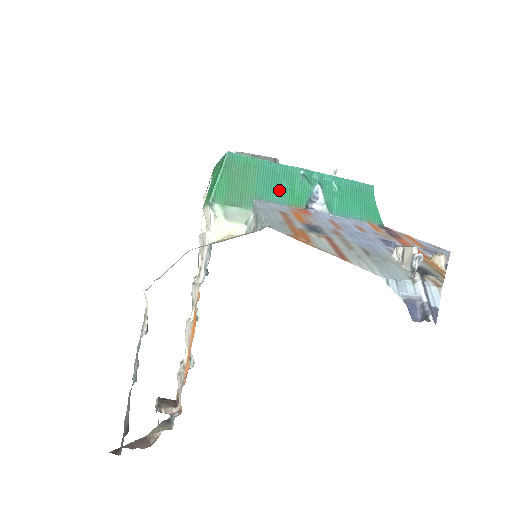
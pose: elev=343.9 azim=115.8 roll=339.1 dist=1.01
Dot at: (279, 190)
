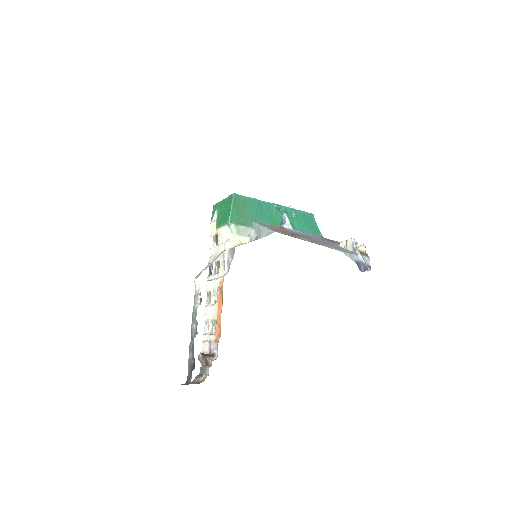
Dot at: (265, 216)
